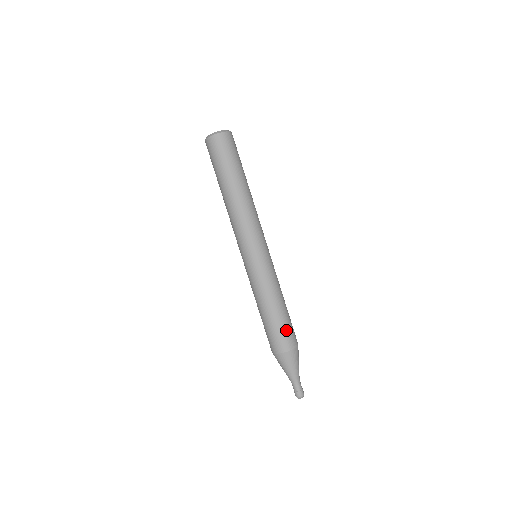
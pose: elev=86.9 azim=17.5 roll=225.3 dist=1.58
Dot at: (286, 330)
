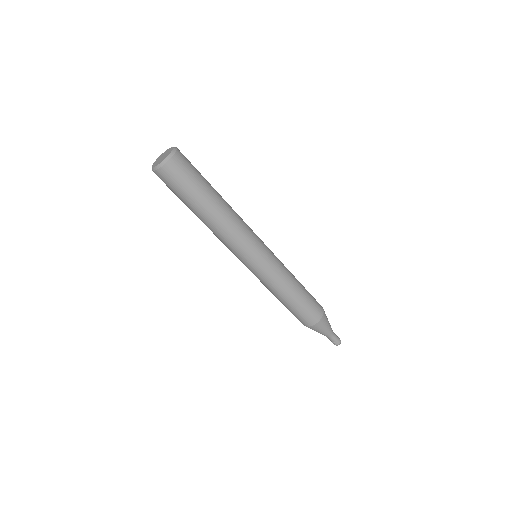
Dot at: (306, 311)
